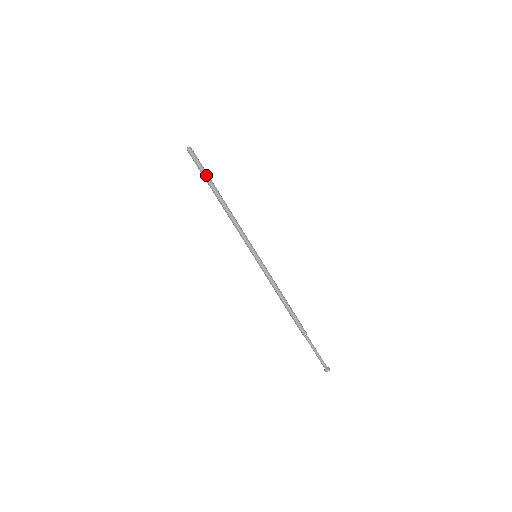
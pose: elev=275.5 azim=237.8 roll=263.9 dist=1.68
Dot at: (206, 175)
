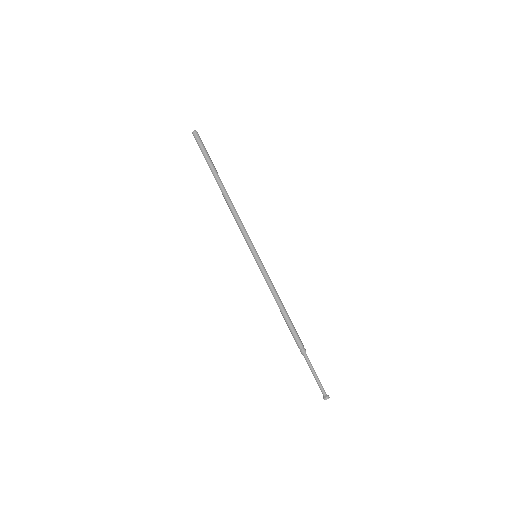
Dot at: (209, 162)
